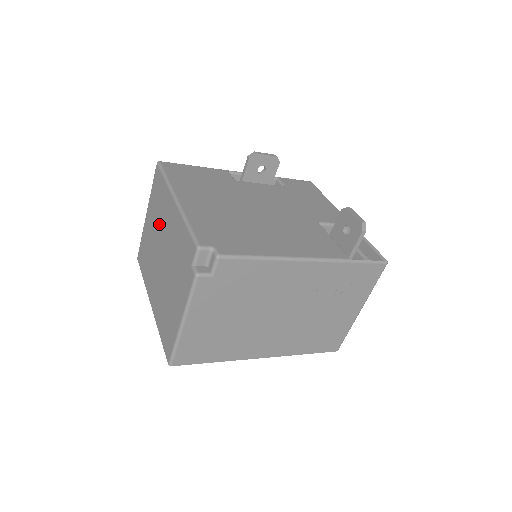
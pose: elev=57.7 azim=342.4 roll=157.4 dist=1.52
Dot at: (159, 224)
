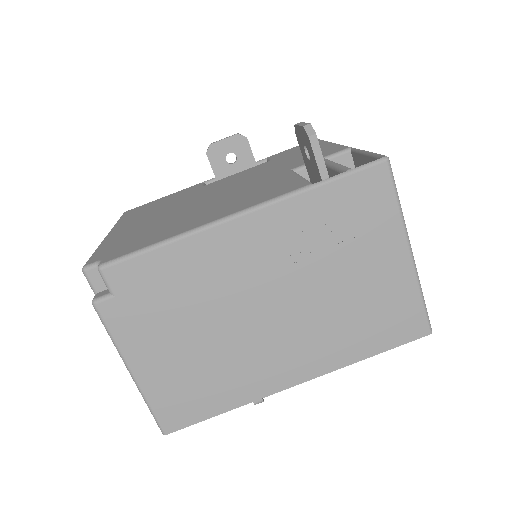
Dot at: occluded
